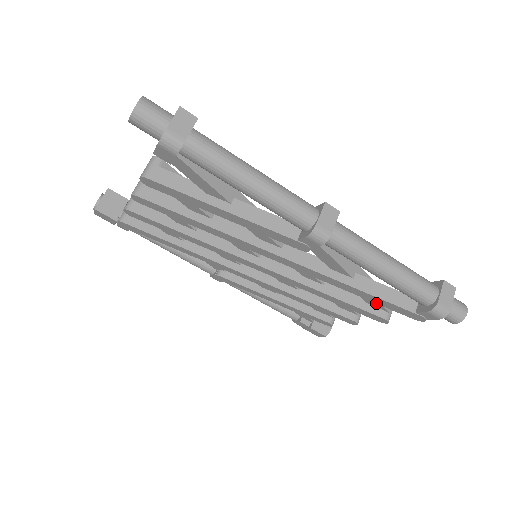
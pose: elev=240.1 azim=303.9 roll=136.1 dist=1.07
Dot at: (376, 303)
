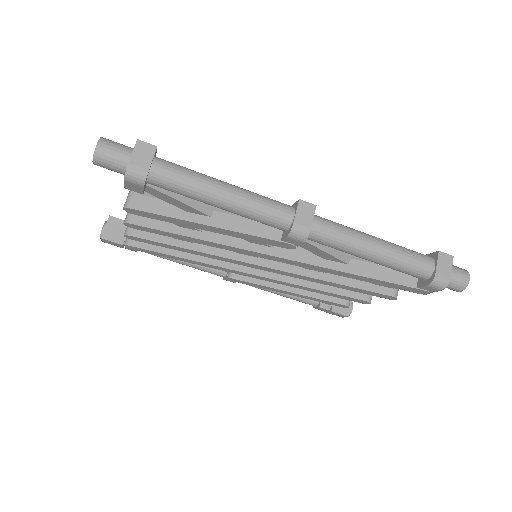
Dot at: occluded
